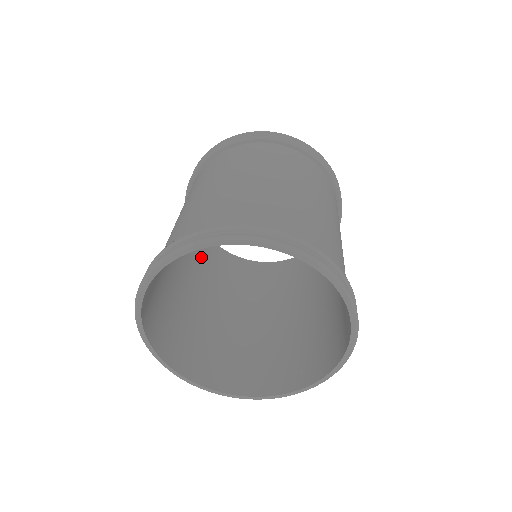
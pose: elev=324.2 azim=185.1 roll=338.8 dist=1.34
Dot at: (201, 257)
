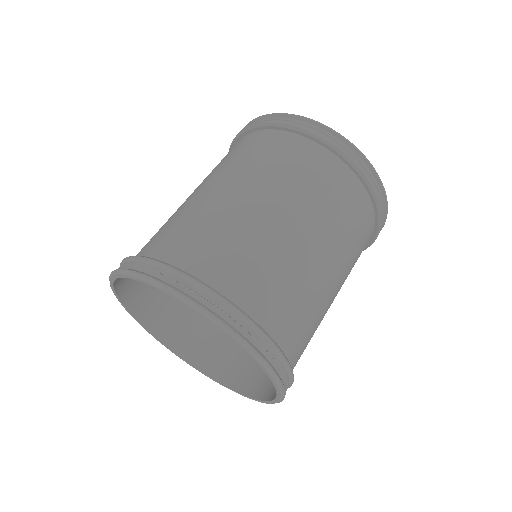
Dot at: occluded
